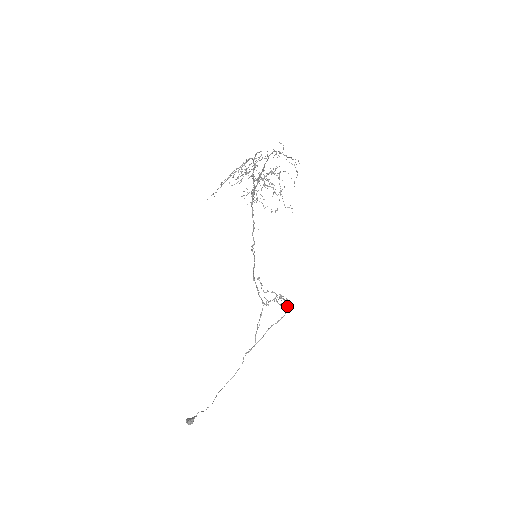
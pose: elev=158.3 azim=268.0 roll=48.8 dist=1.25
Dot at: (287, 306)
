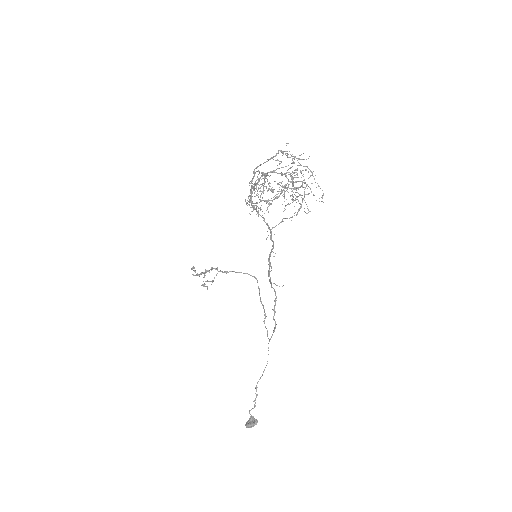
Dot at: (255, 277)
